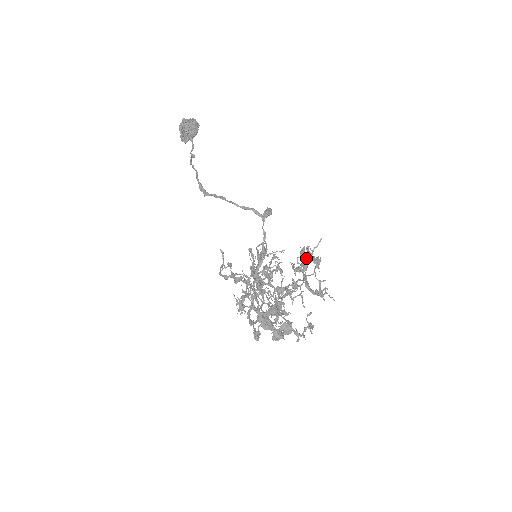
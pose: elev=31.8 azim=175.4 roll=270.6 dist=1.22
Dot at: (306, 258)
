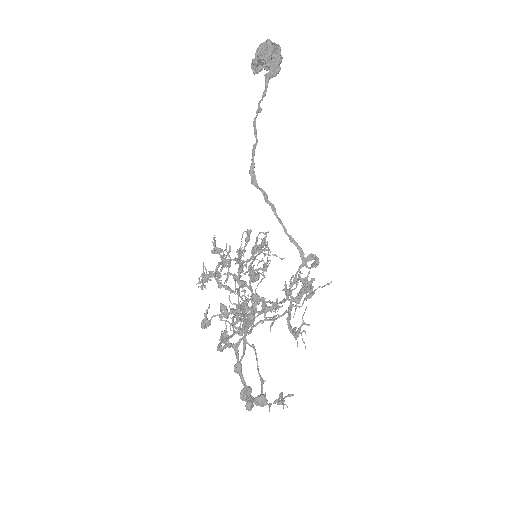
Dot at: (306, 293)
